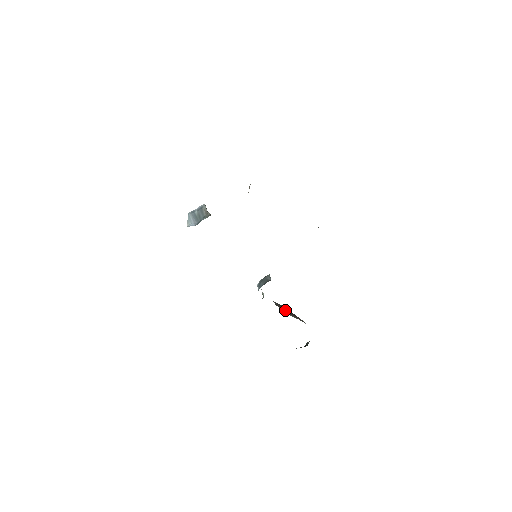
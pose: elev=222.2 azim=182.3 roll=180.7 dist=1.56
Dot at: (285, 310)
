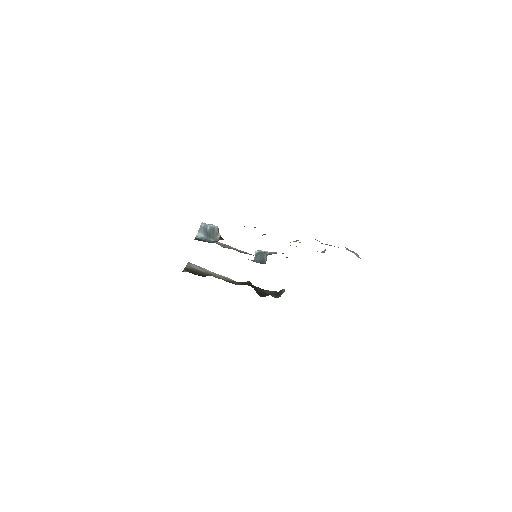
Dot at: occluded
